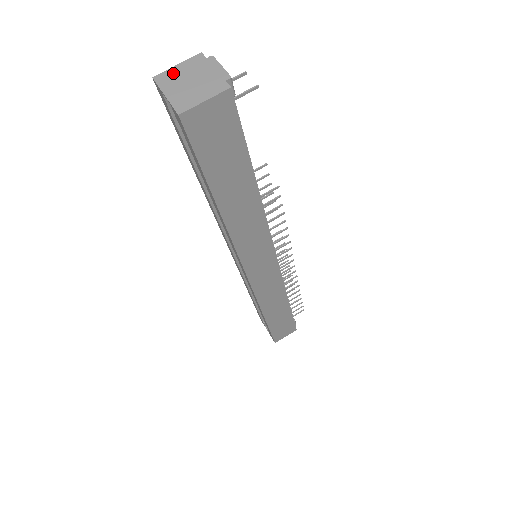
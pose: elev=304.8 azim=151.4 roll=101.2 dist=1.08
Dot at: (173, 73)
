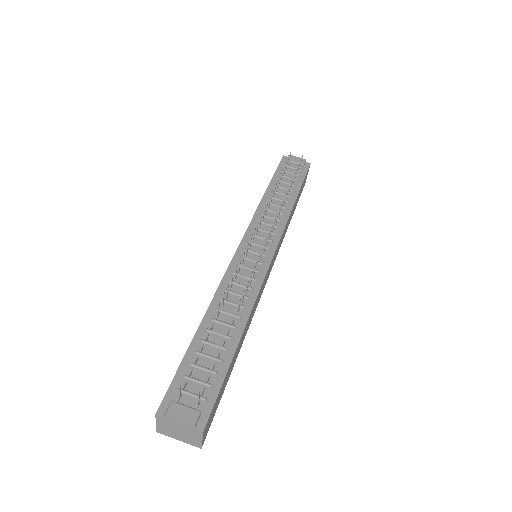
Dot at: (162, 429)
